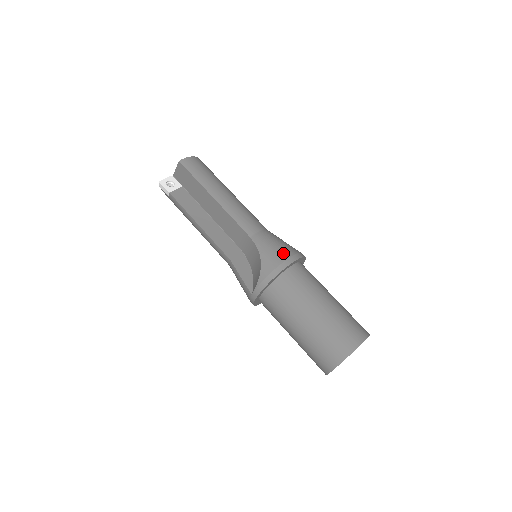
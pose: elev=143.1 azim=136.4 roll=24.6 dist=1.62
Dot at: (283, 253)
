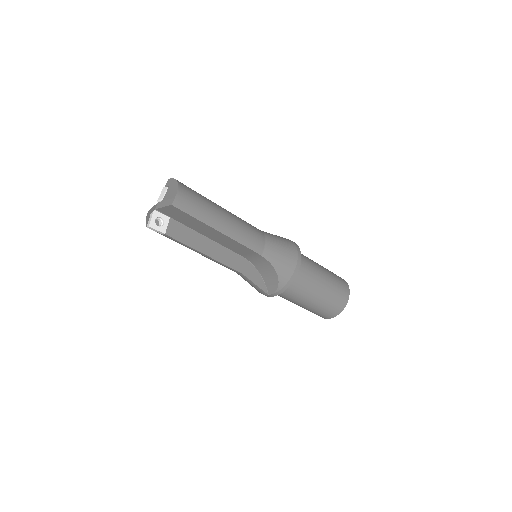
Dot at: (291, 260)
